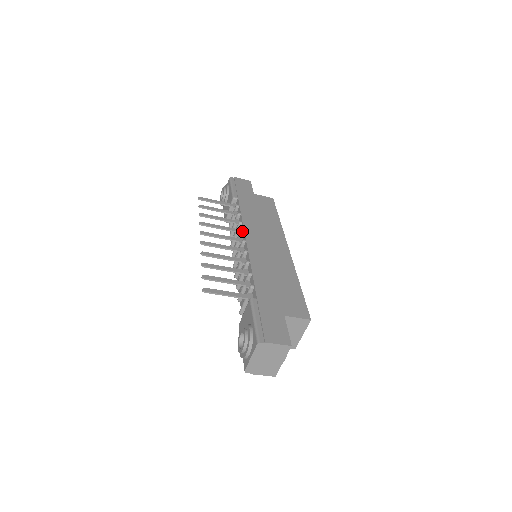
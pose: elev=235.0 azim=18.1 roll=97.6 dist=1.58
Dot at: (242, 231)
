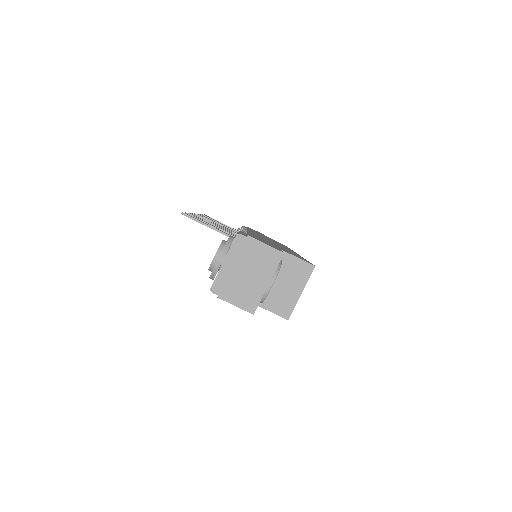
Dot at: (245, 229)
